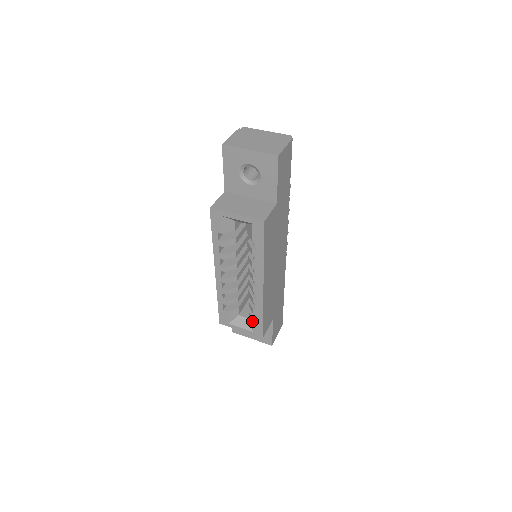
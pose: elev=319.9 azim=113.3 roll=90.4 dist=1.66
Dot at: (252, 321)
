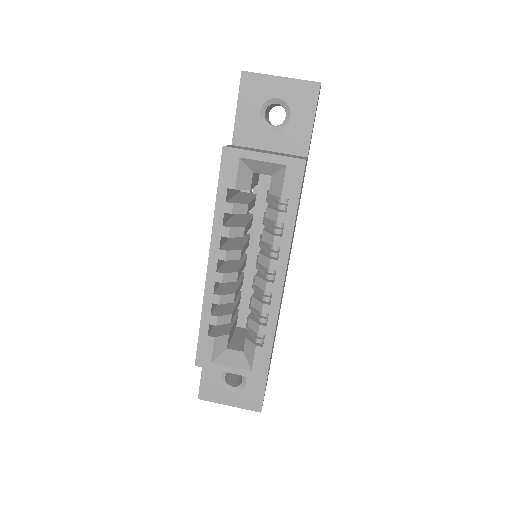
Dot at: (253, 350)
